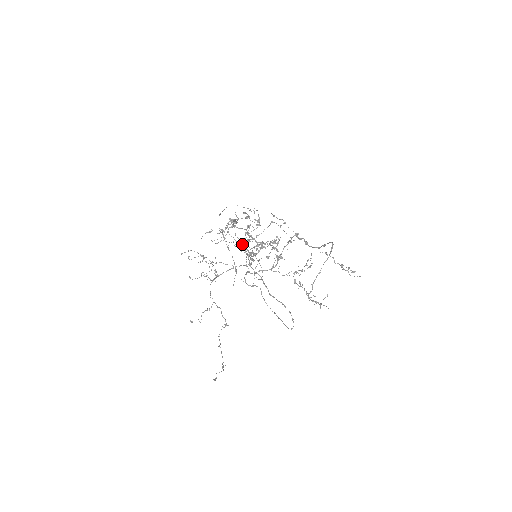
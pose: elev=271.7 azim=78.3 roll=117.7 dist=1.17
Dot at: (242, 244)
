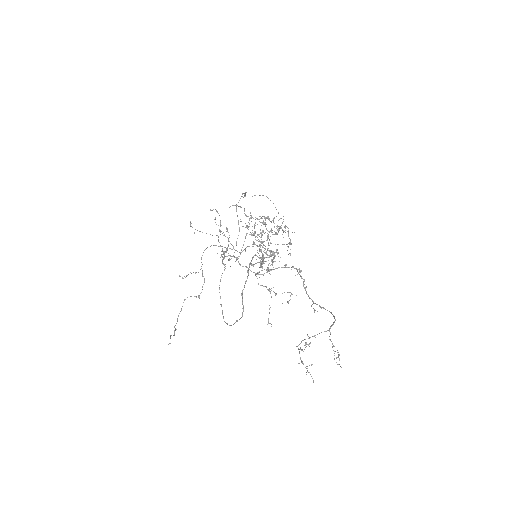
Dot at: (256, 240)
